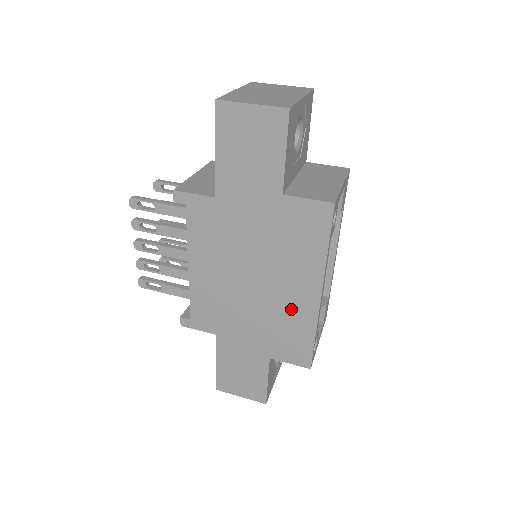
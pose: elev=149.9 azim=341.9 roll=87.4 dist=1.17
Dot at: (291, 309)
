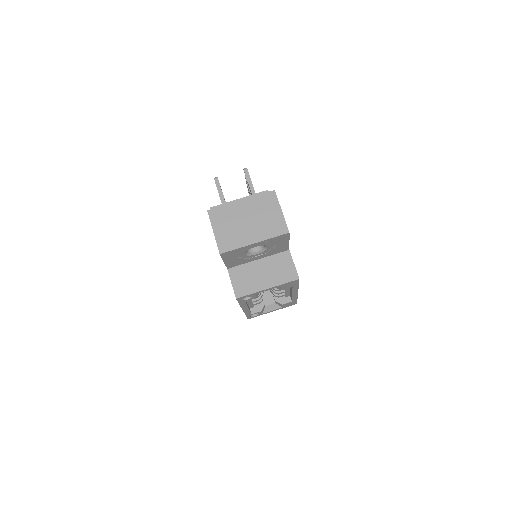
Dot at: occluded
